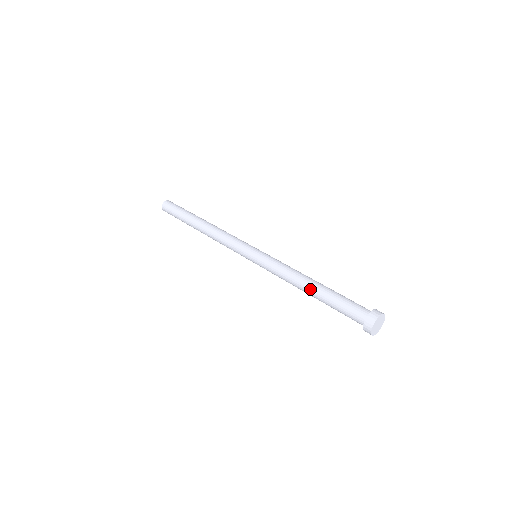
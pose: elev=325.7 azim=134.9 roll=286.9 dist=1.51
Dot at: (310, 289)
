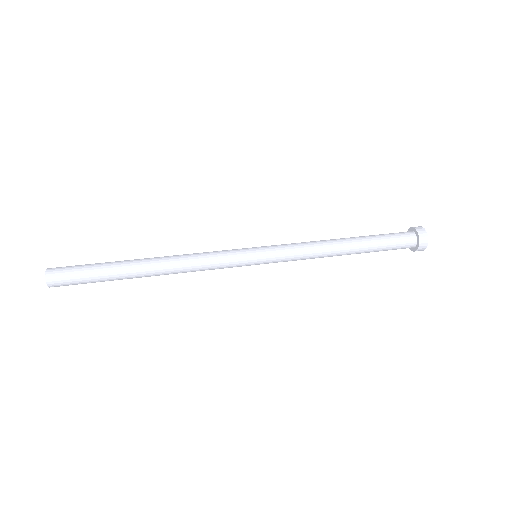
Dot at: (349, 245)
